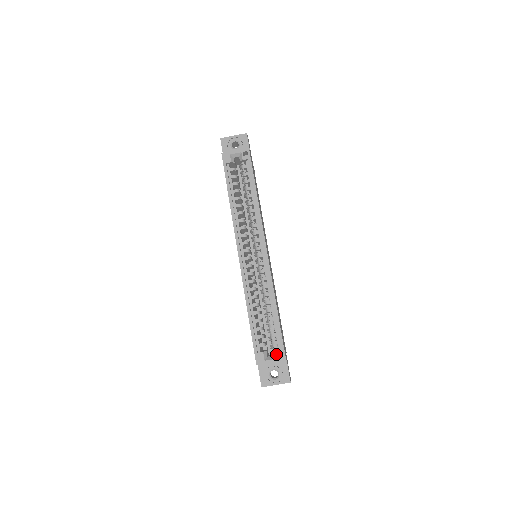
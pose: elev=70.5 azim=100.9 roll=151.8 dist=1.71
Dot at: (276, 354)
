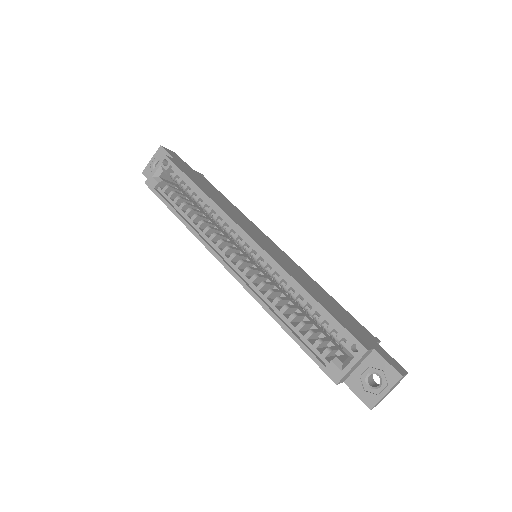
Dot at: (349, 351)
